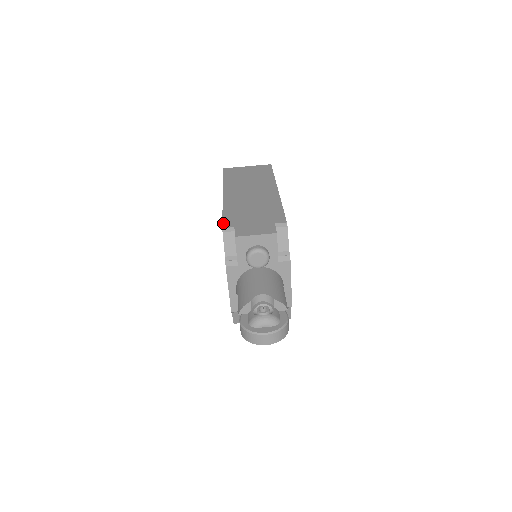
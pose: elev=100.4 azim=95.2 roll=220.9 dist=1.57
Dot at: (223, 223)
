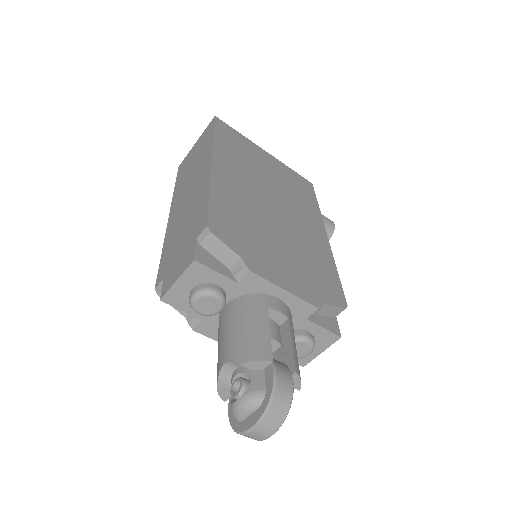
Dot at: occluded
